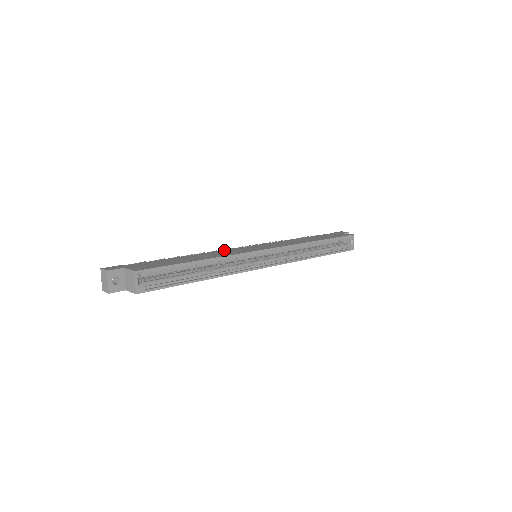
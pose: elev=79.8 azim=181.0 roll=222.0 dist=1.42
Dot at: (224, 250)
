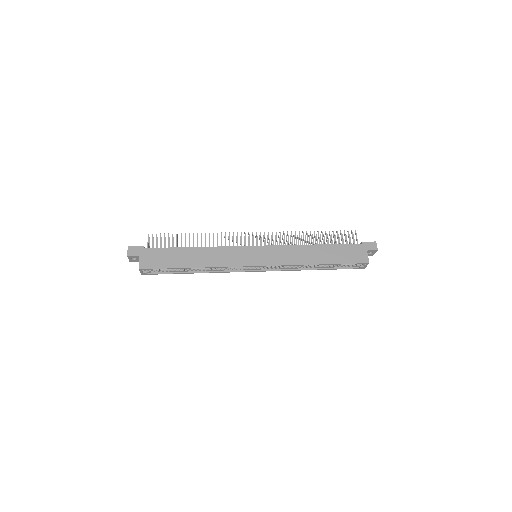
Dot at: (228, 248)
